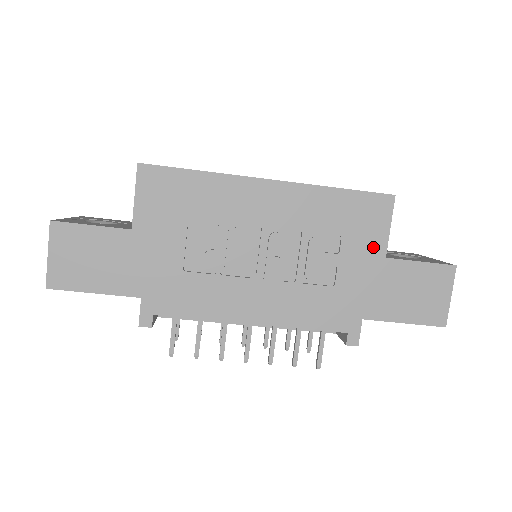
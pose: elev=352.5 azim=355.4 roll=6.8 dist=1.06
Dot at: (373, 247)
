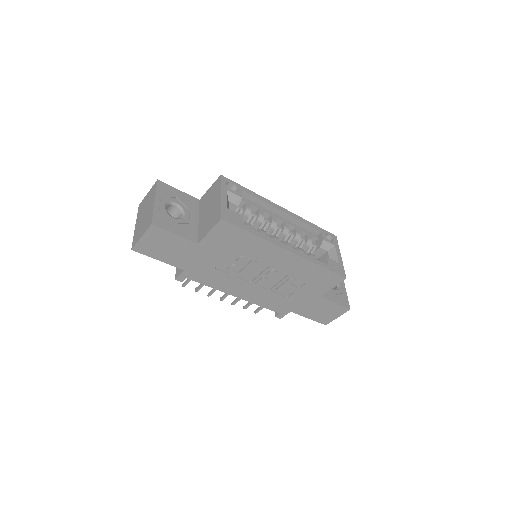
Dot at: (318, 291)
